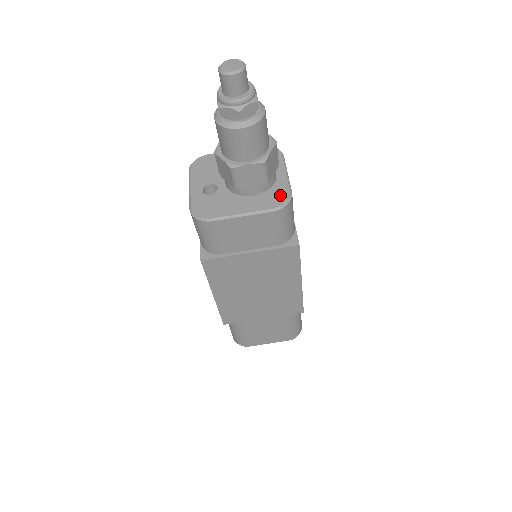
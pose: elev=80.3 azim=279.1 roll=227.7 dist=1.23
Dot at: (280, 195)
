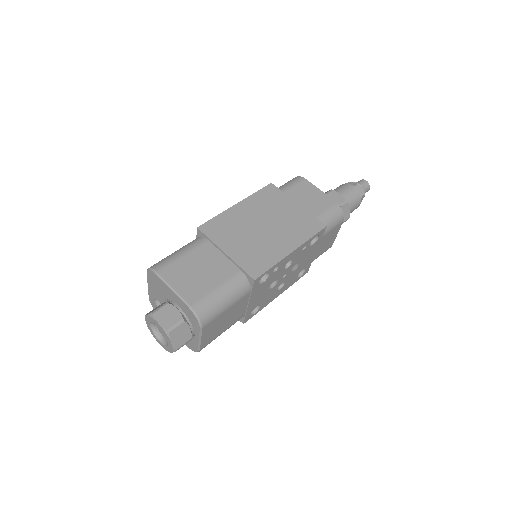
Dot at: occluded
